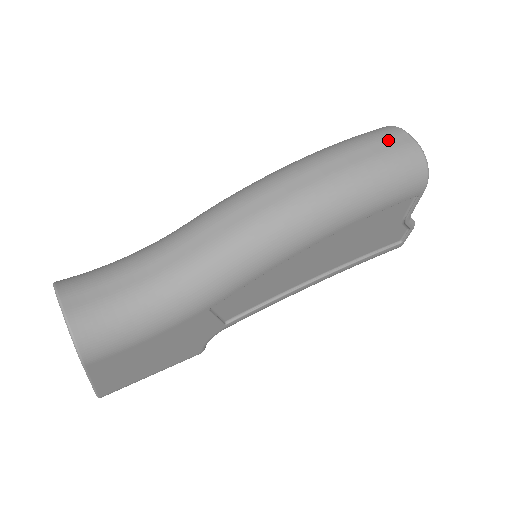
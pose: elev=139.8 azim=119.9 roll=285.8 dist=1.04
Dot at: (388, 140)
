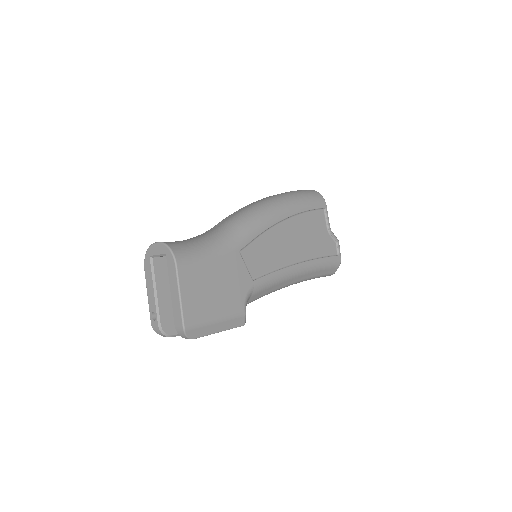
Dot at: occluded
